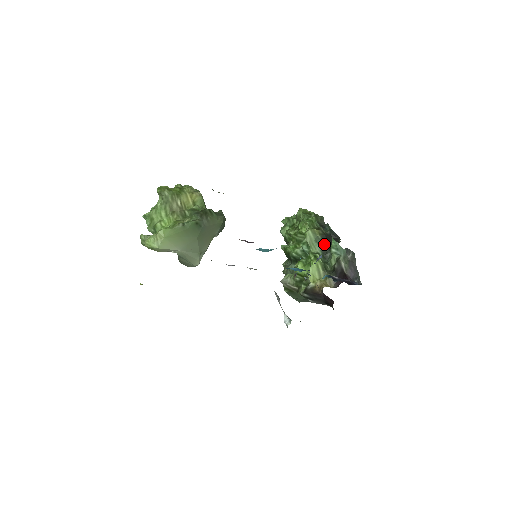
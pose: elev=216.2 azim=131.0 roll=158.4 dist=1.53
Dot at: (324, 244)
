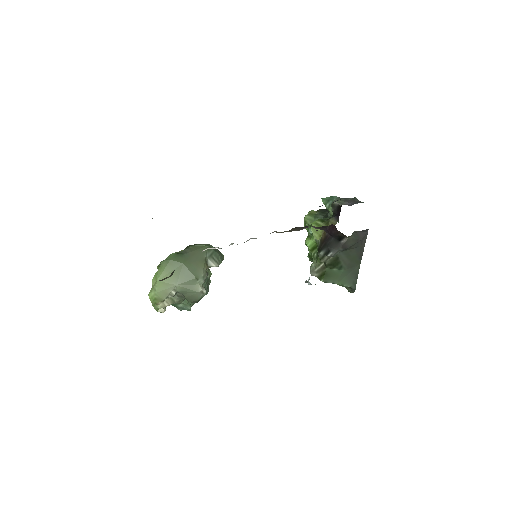
Dot at: (323, 214)
